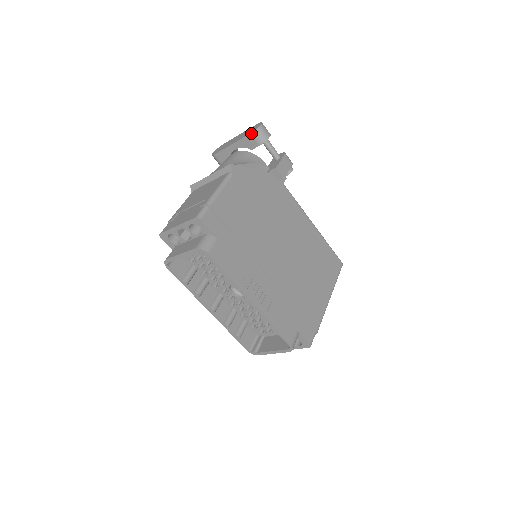
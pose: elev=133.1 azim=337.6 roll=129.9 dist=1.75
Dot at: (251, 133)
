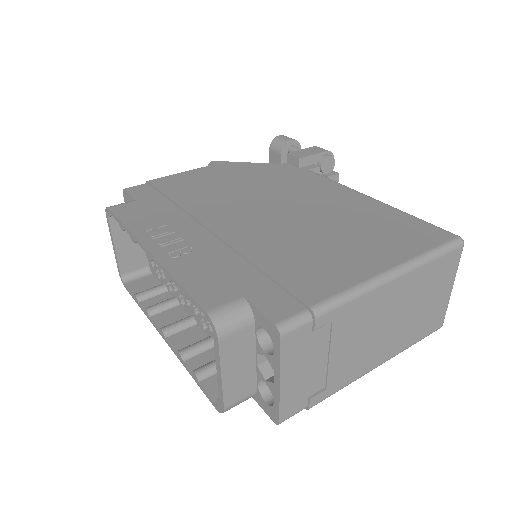
Dot at: (269, 148)
